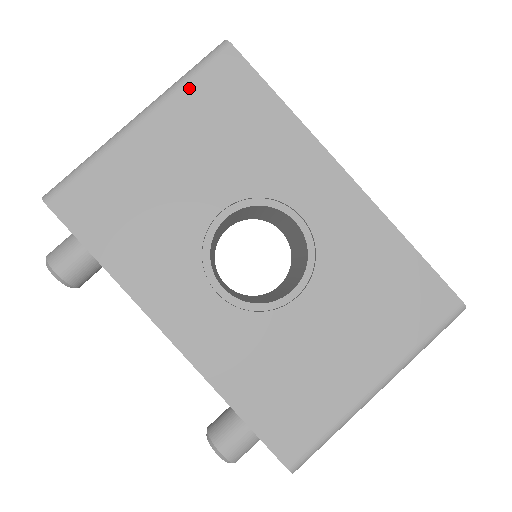
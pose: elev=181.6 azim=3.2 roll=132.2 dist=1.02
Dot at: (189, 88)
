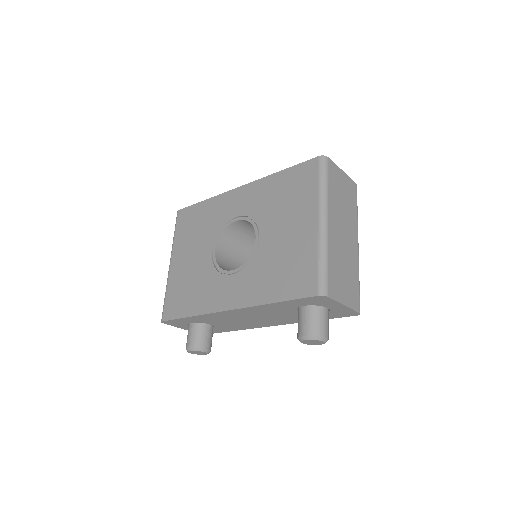
Dot at: (176, 236)
